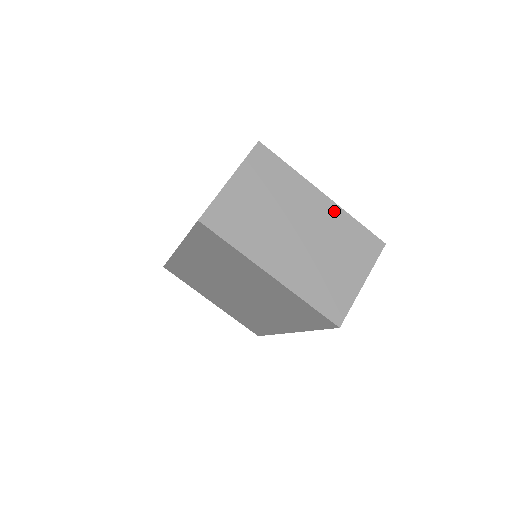
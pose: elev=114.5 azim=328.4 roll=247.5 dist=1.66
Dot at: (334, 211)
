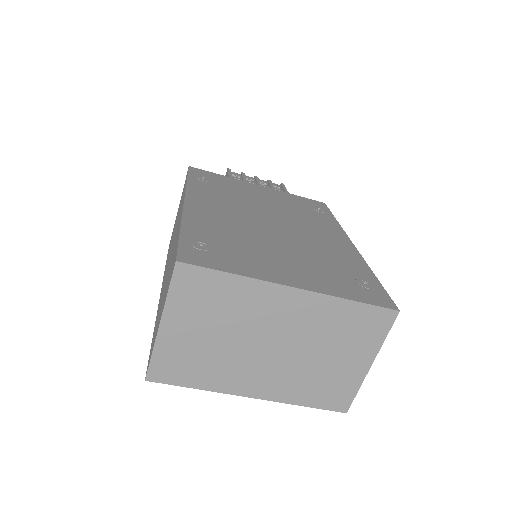
Dot at: (314, 303)
